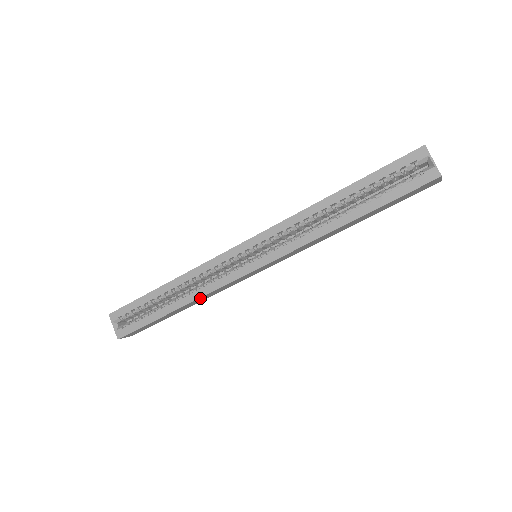
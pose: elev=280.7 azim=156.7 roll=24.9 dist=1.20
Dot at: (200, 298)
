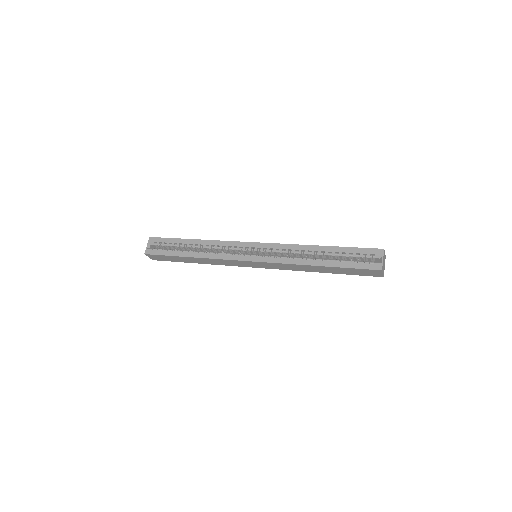
Dot at: (208, 259)
